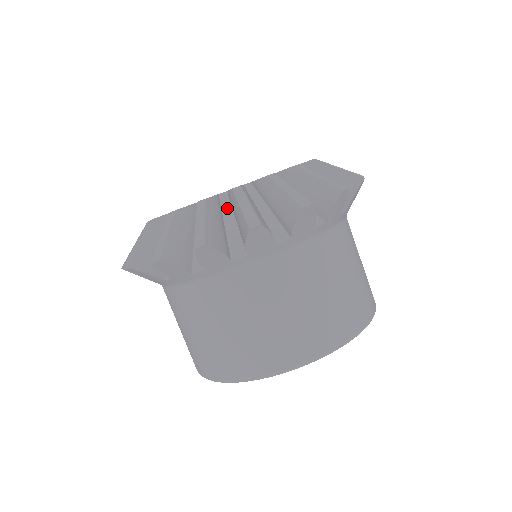
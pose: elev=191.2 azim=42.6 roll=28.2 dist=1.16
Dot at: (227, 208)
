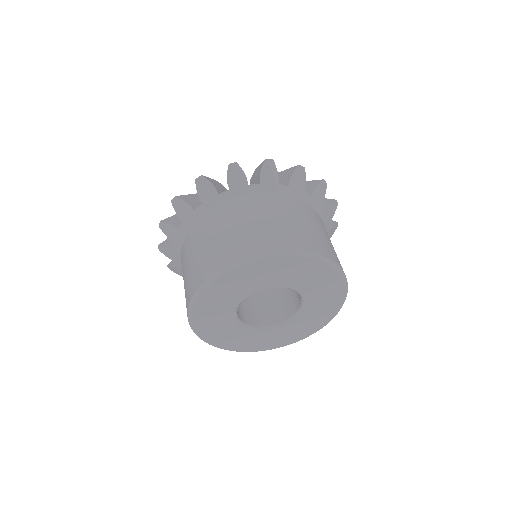
Dot at: occluded
